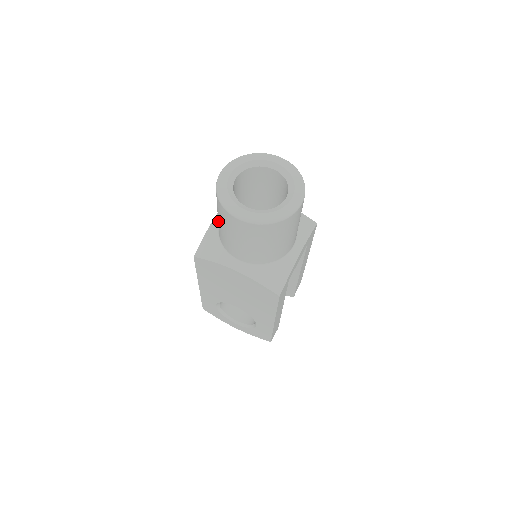
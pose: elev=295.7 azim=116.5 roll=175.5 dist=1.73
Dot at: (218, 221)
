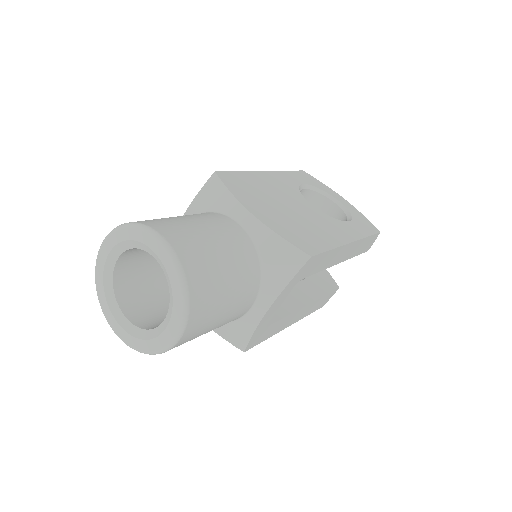
Dot at: occluded
